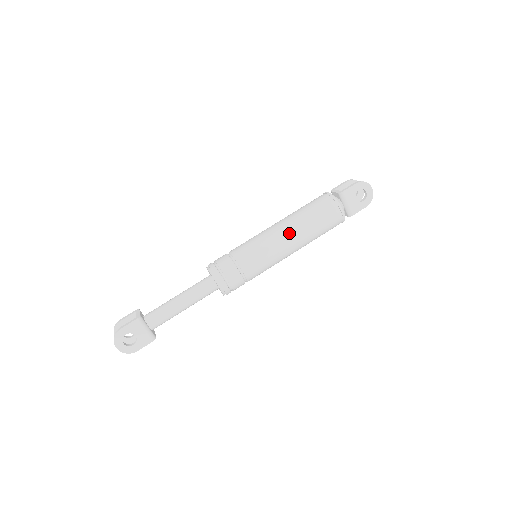
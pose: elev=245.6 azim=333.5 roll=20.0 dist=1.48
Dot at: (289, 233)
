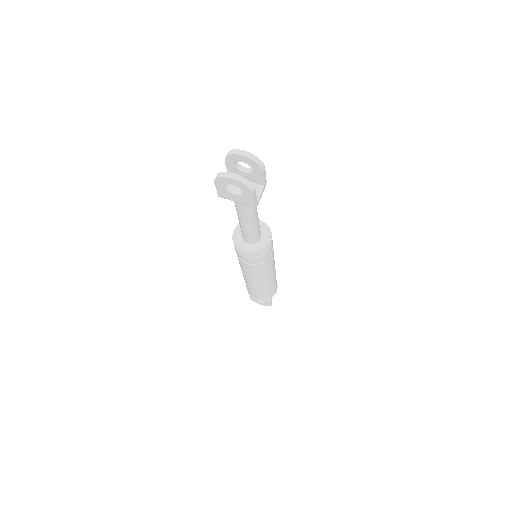
Dot at: occluded
